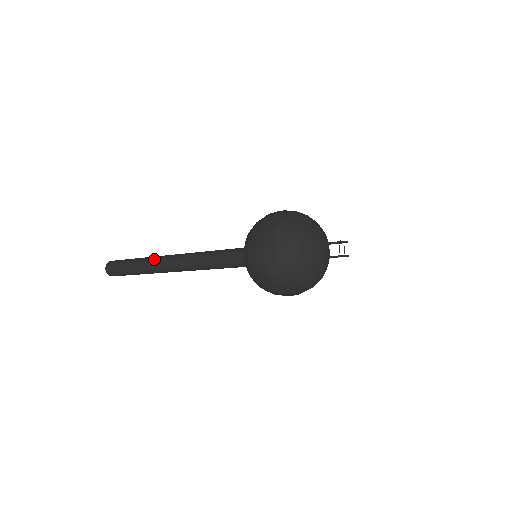
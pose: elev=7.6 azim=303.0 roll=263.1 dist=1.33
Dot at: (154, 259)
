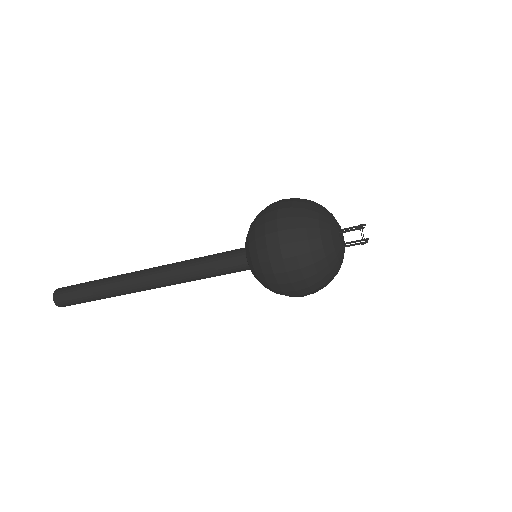
Dot at: occluded
